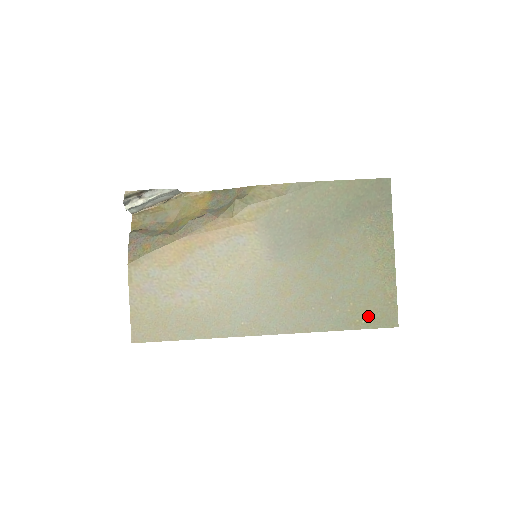
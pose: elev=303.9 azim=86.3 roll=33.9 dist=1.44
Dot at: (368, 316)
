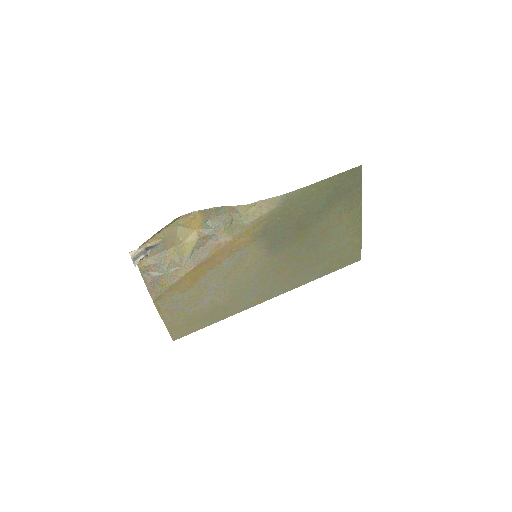
Dot at: (341, 262)
